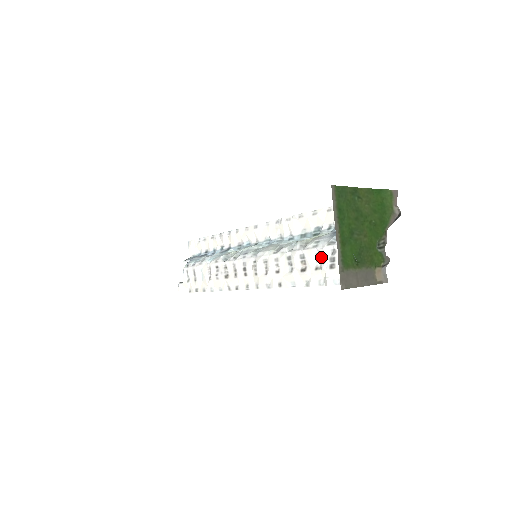
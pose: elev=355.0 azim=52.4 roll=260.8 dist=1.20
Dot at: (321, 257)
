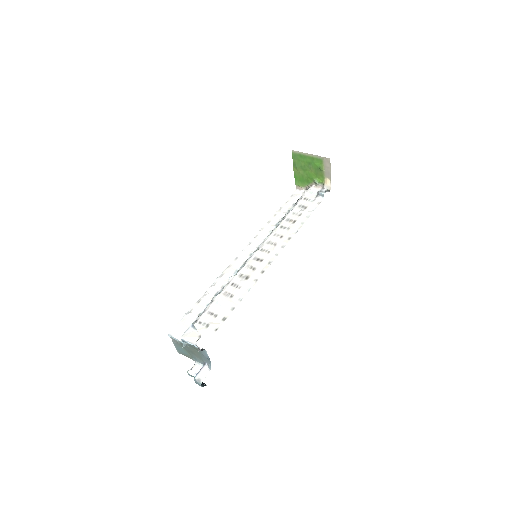
Dot at: (297, 211)
